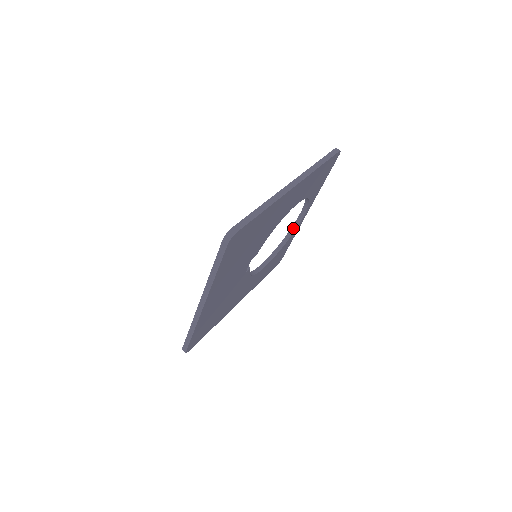
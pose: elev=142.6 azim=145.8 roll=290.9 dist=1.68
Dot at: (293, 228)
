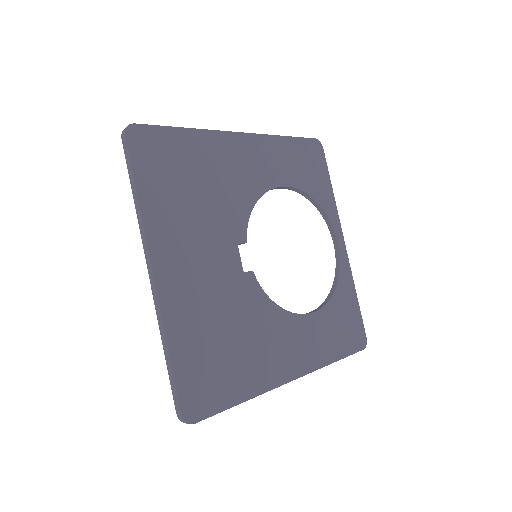
Dot at: (337, 266)
